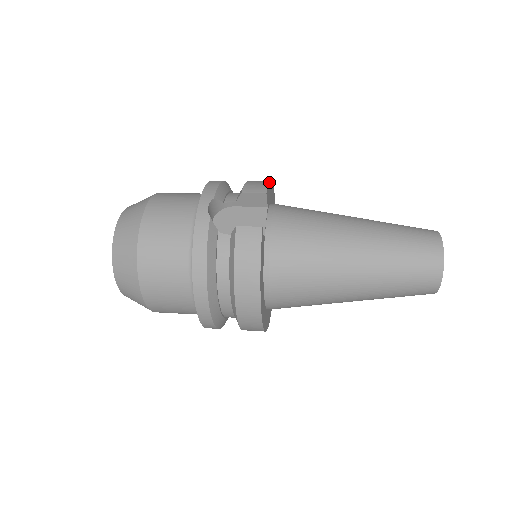
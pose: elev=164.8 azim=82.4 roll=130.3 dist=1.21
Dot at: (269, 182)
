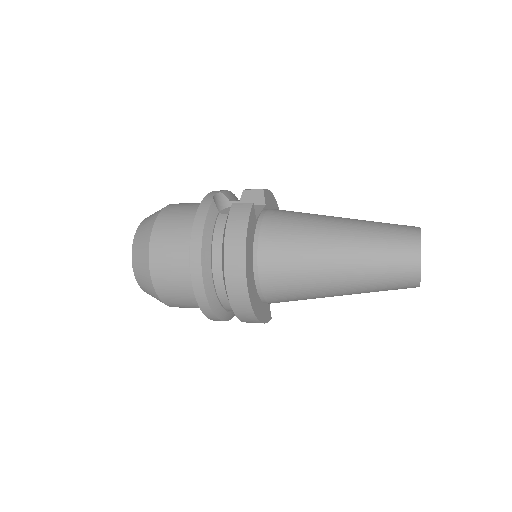
Dot at: (270, 191)
